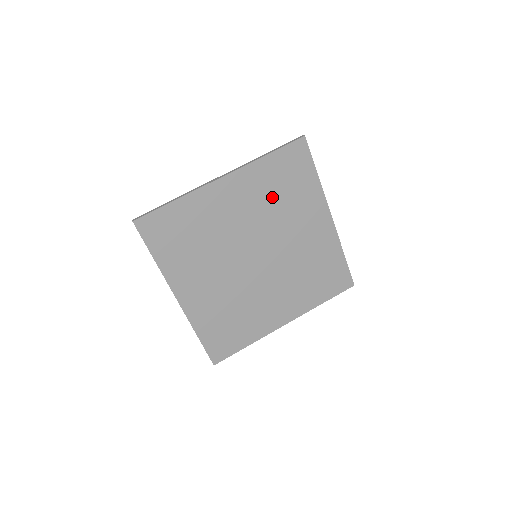
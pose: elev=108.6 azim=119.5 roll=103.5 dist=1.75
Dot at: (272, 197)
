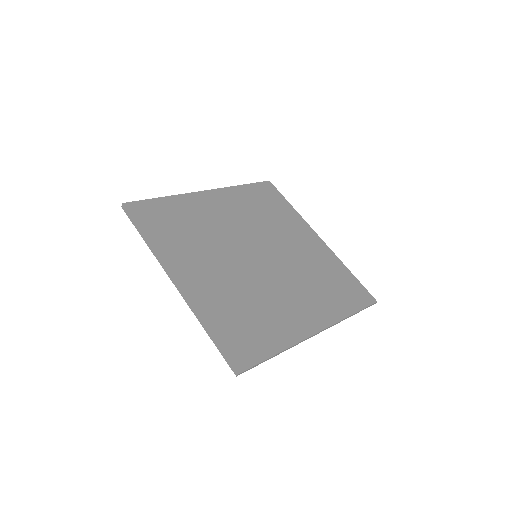
Dot at: (256, 212)
